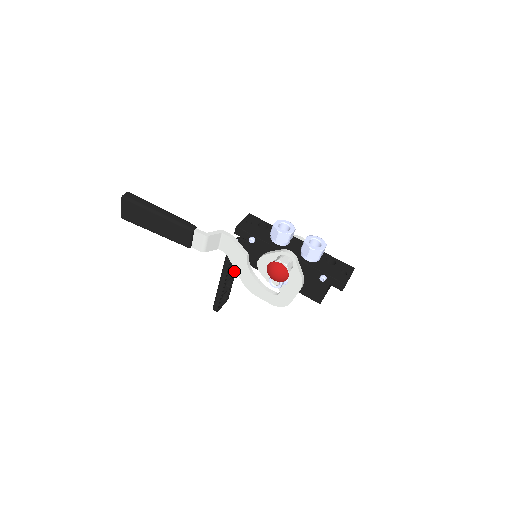
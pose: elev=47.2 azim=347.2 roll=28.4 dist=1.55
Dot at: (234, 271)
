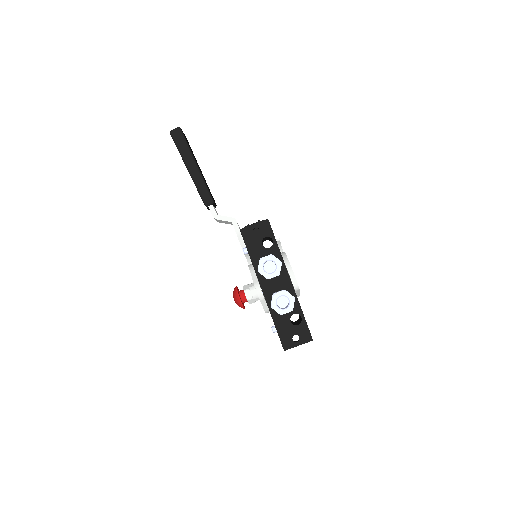
Dot at: occluded
